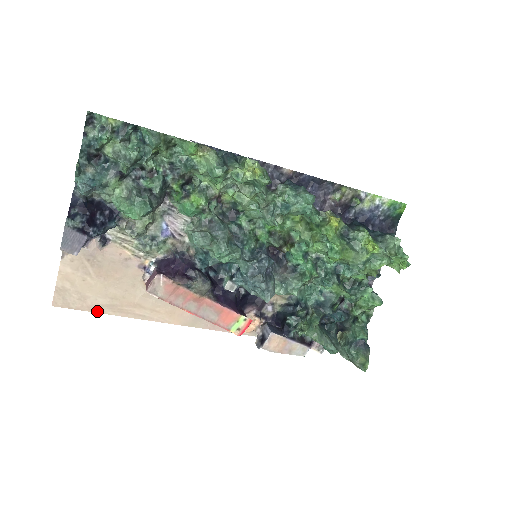
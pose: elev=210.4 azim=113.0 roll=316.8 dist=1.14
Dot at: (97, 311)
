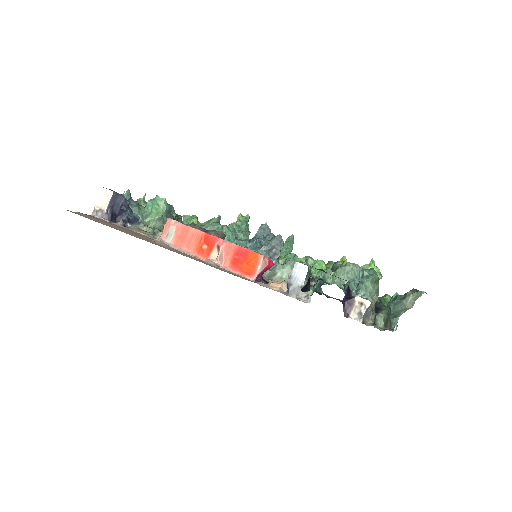
Dot at: occluded
